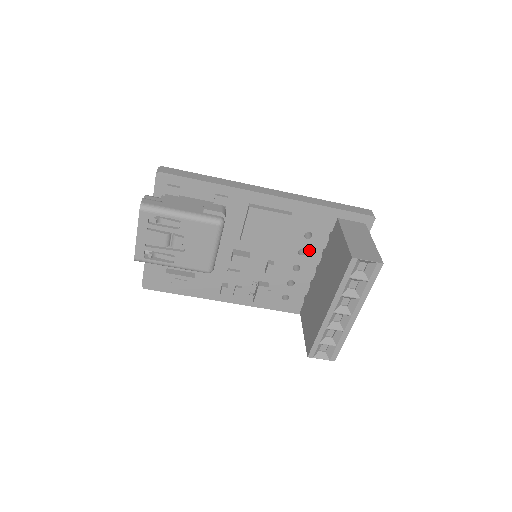
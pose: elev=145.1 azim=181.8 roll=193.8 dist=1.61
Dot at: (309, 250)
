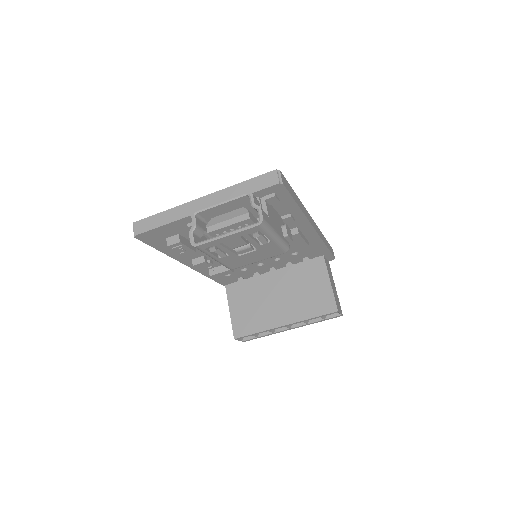
Dot at: (282, 259)
